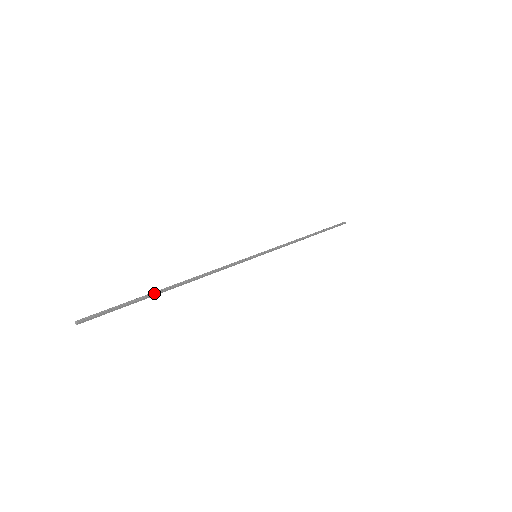
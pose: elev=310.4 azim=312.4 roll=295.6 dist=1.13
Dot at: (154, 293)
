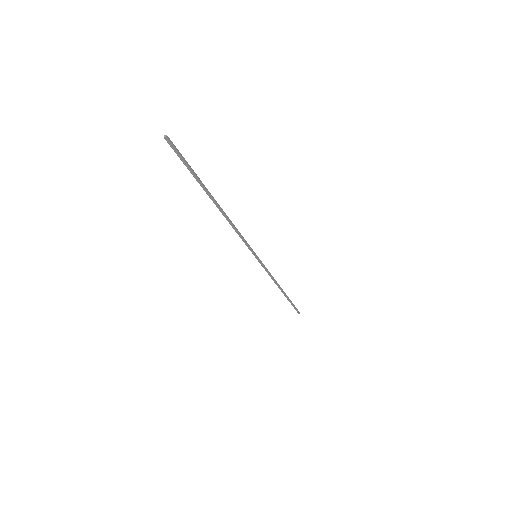
Dot at: (205, 187)
